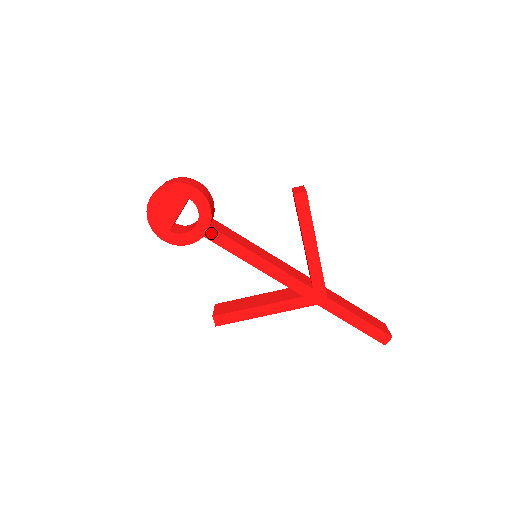
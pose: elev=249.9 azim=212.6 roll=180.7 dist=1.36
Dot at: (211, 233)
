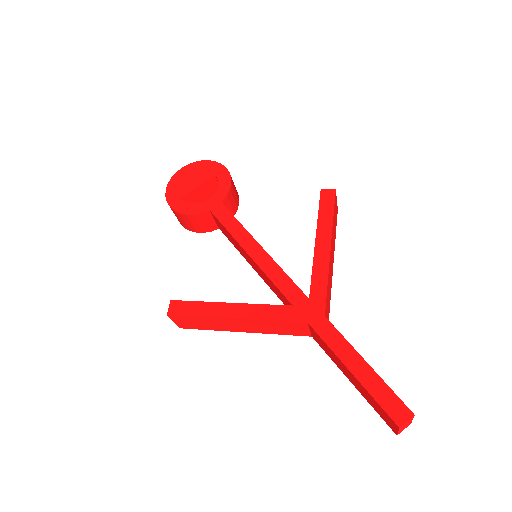
Dot at: (219, 209)
